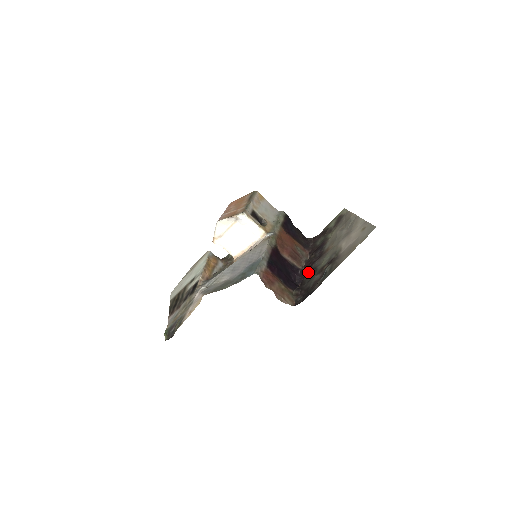
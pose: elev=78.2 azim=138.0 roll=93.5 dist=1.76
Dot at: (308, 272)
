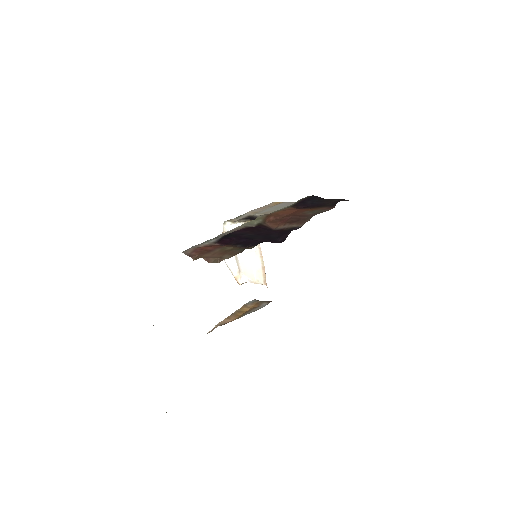
Dot at: occluded
